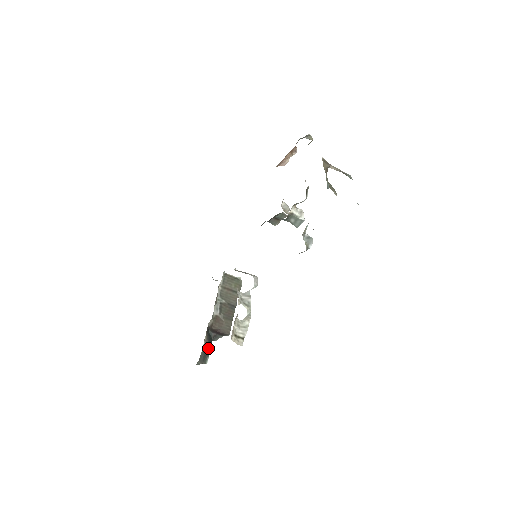
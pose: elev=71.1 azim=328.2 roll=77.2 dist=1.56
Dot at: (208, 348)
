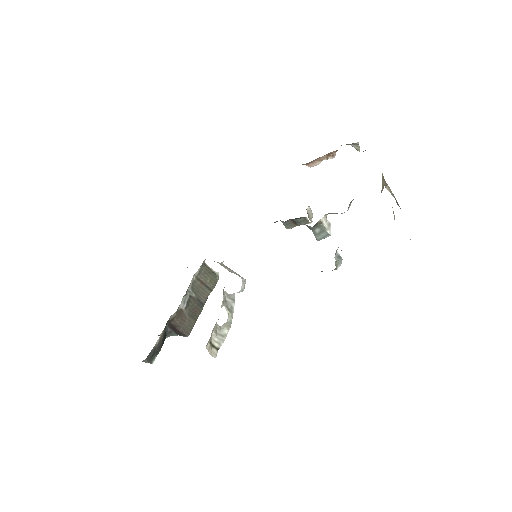
Dot at: (160, 345)
